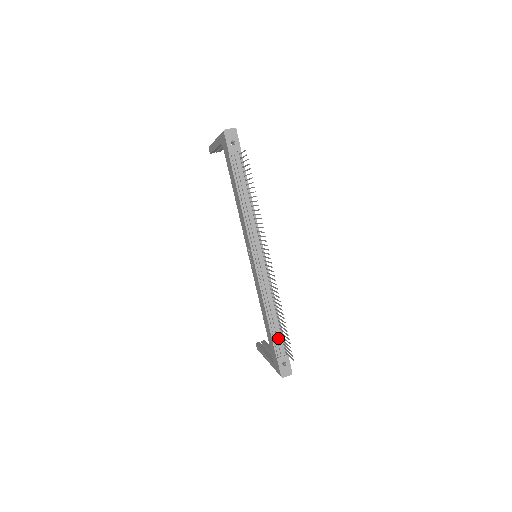
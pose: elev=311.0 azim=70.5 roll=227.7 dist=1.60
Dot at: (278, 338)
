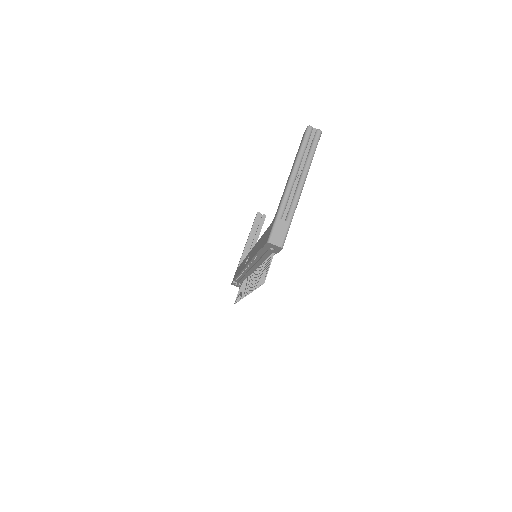
Dot at: (239, 282)
